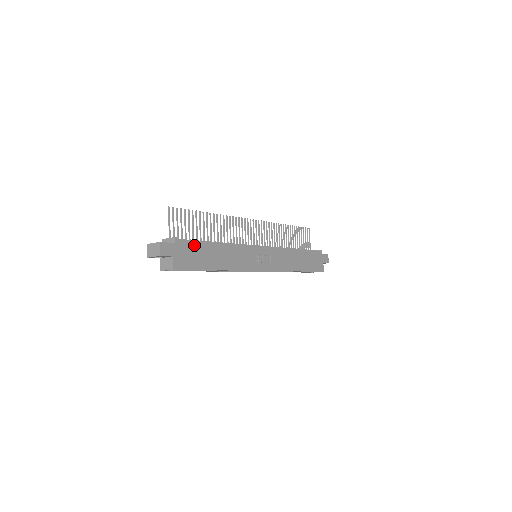
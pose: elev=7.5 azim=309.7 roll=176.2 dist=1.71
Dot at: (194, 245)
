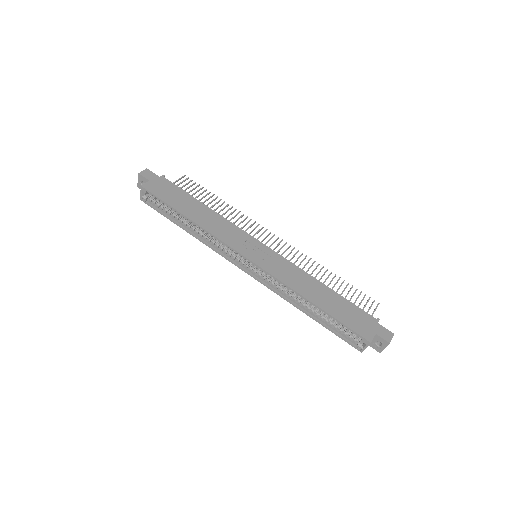
Dot at: (178, 189)
